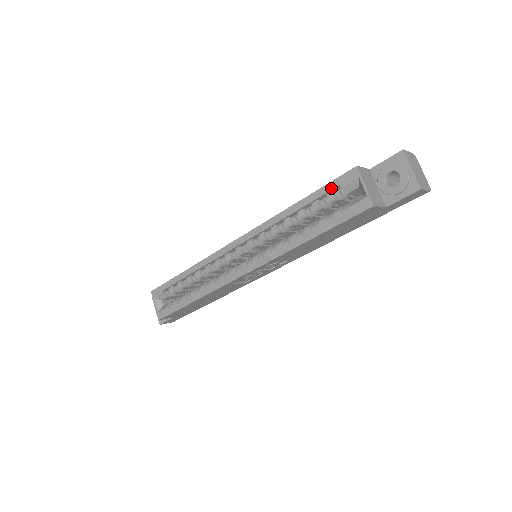
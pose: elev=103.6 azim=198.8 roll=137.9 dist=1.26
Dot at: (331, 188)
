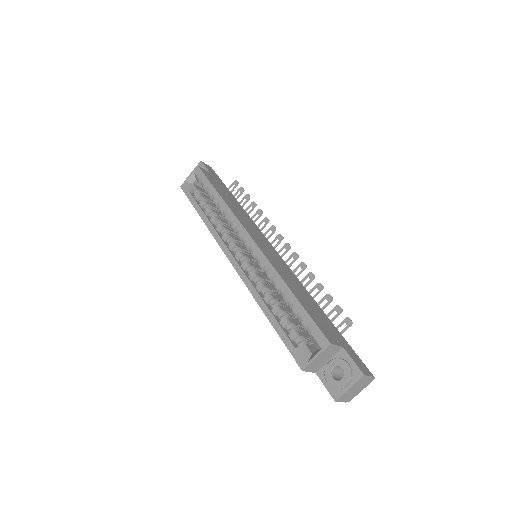
Dot at: (309, 324)
